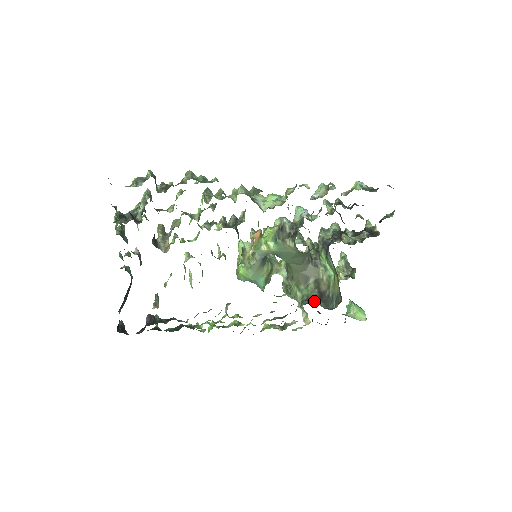
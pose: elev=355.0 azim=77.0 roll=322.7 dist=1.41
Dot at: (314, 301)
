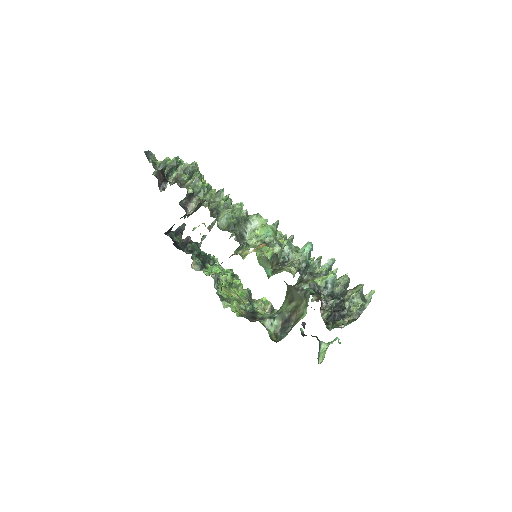
Dot at: (277, 320)
